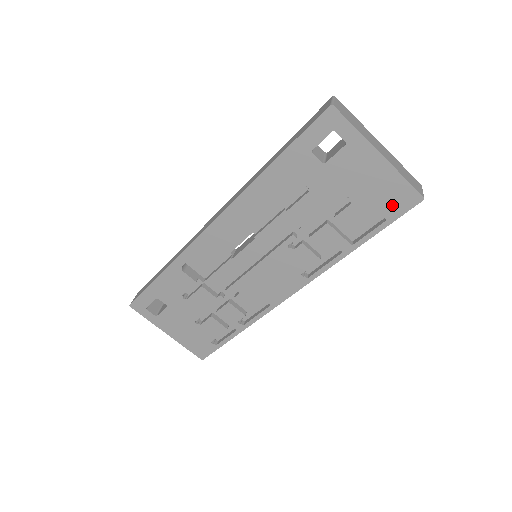
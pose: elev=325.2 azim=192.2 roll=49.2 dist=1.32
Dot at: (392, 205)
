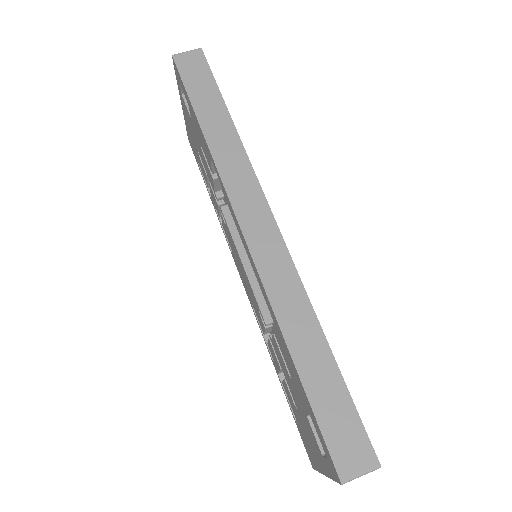
Dot at: (304, 439)
